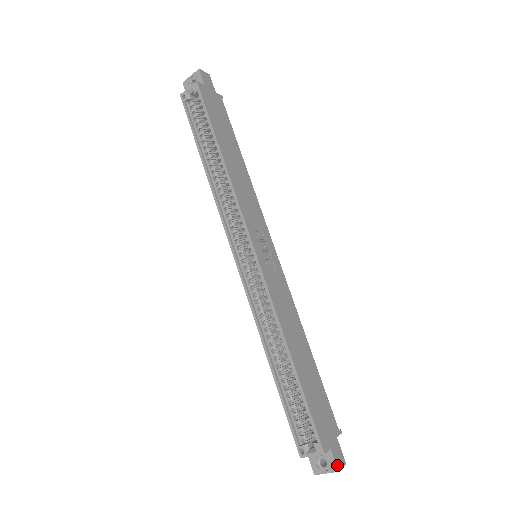
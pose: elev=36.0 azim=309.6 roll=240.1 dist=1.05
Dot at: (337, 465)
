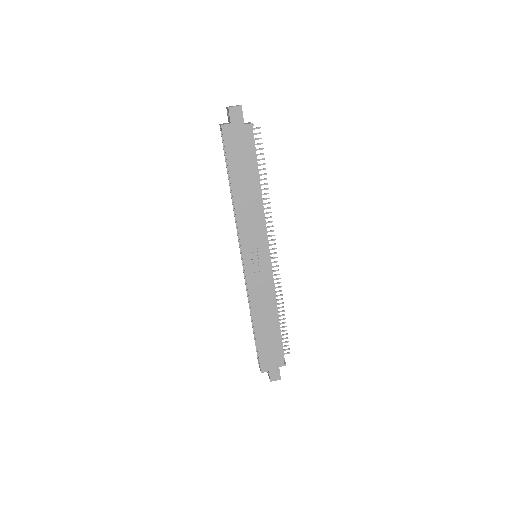
Dot at: (271, 379)
